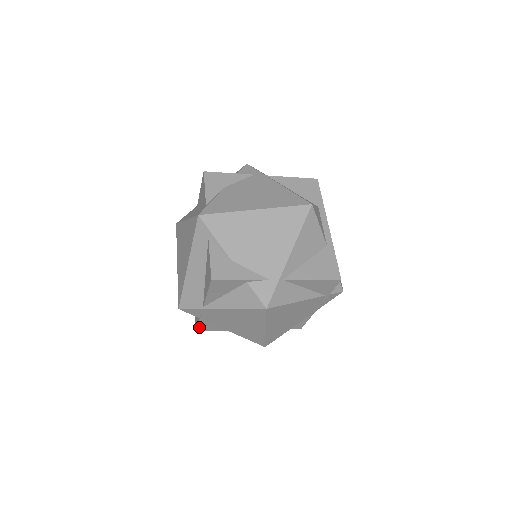
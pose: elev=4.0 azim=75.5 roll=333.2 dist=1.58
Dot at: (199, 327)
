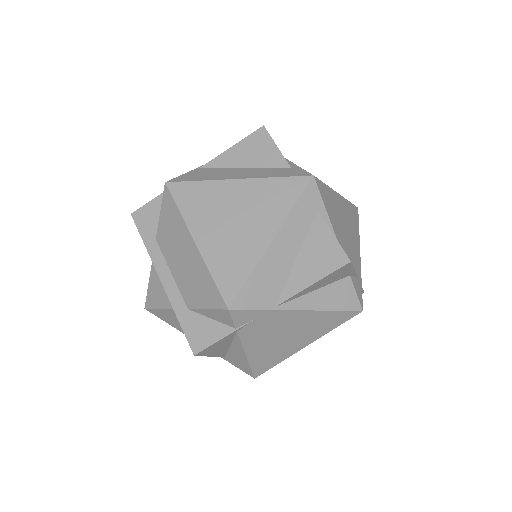
Dot at: (210, 346)
